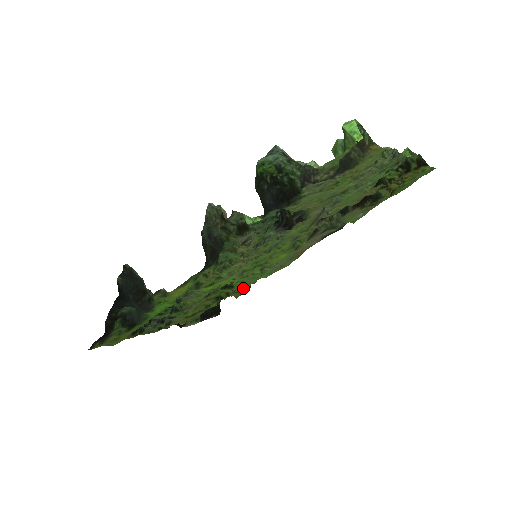
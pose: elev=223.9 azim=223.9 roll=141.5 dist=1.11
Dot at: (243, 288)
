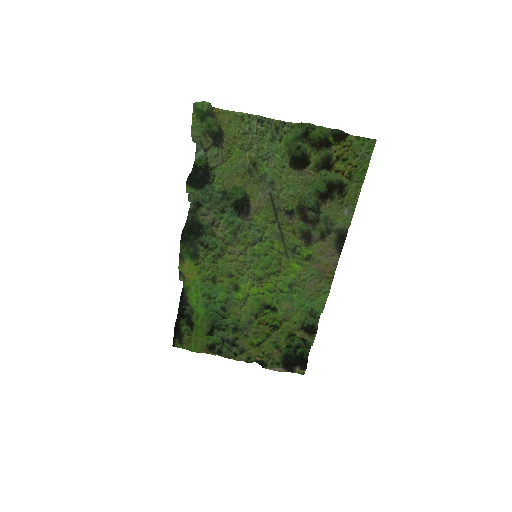
Dot at: (293, 317)
